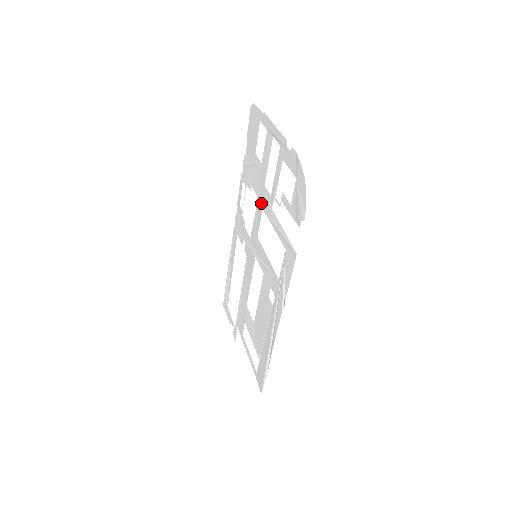
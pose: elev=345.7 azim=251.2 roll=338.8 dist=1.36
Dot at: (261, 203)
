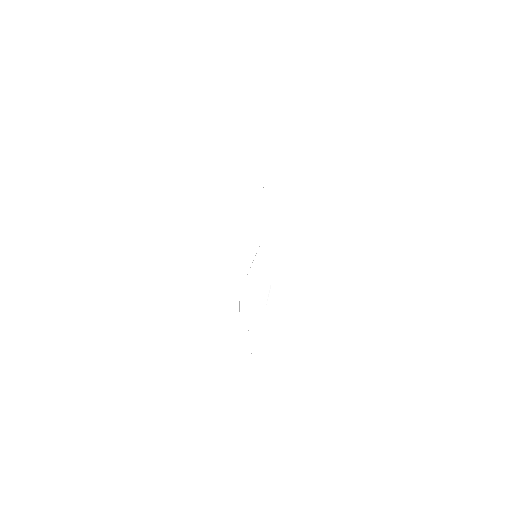
Dot at: occluded
